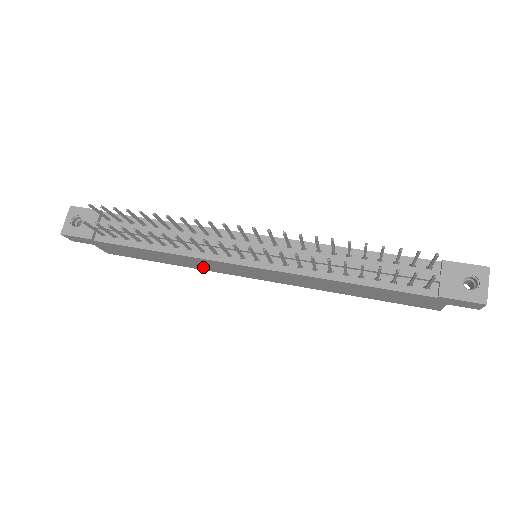
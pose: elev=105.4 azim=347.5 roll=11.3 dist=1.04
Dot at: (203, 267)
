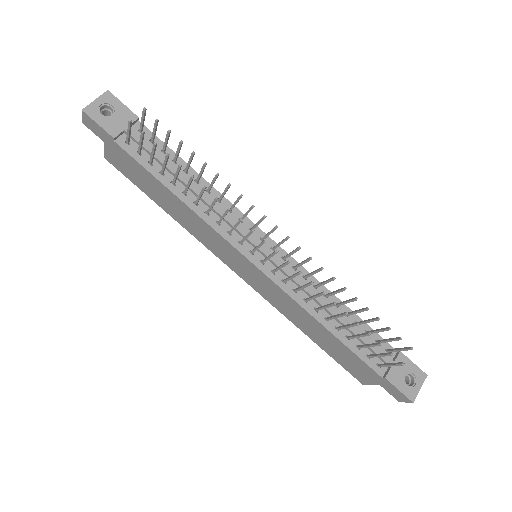
Dot at: (198, 234)
